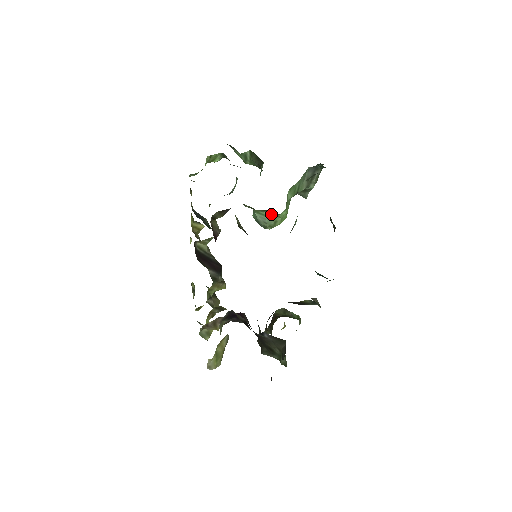
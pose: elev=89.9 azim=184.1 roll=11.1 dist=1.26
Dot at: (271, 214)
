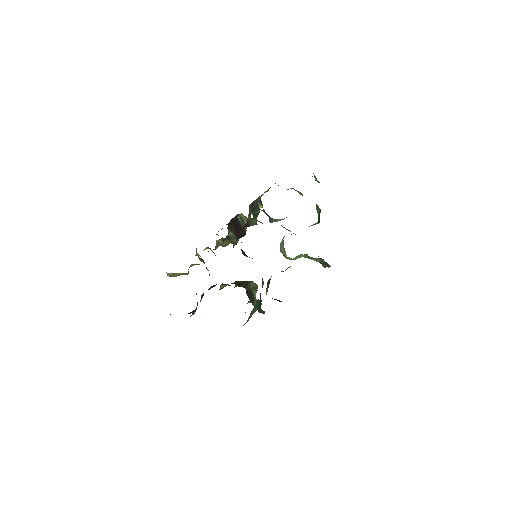
Dot at: occluded
